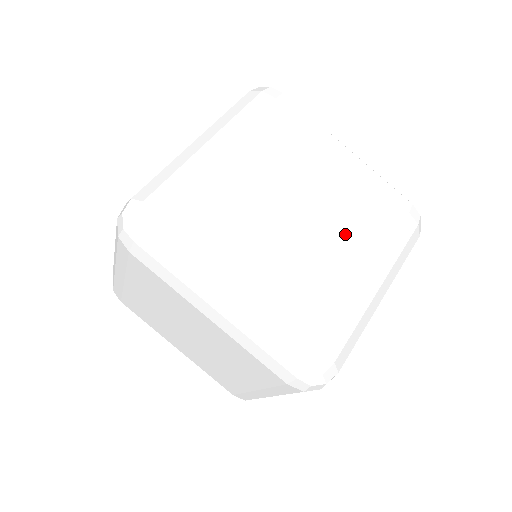
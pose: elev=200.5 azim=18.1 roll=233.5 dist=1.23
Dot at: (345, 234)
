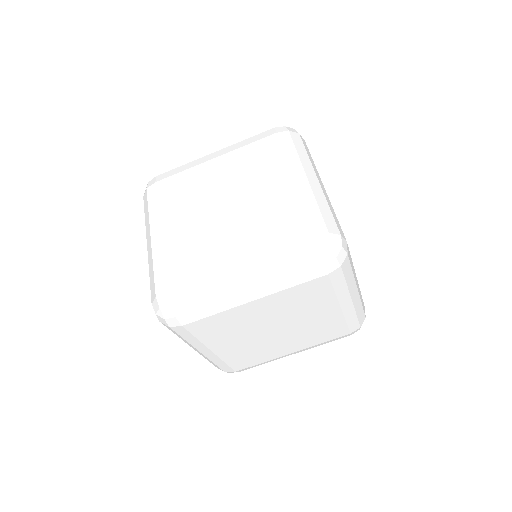
Dot at: occluded
